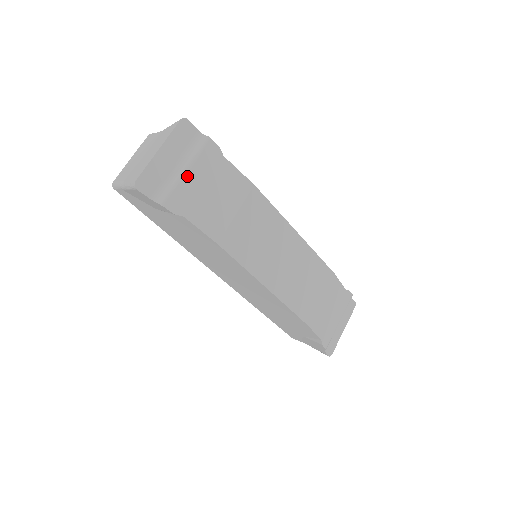
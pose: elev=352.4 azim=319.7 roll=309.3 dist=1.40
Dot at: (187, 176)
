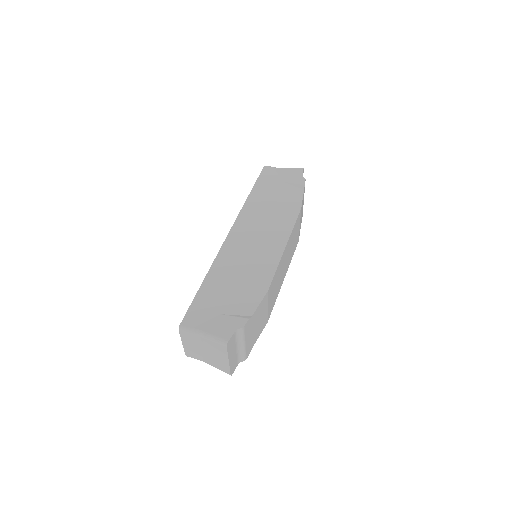
Dot at: (246, 344)
